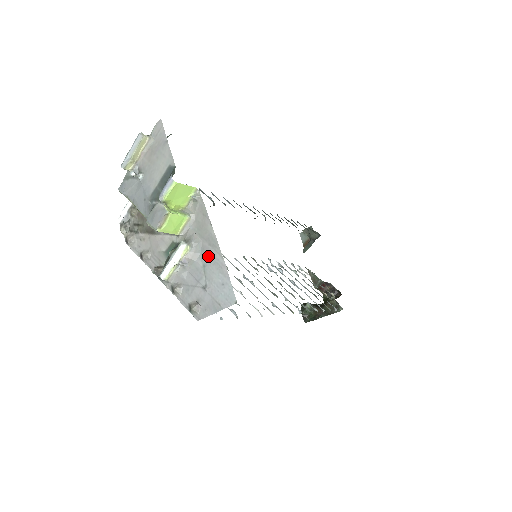
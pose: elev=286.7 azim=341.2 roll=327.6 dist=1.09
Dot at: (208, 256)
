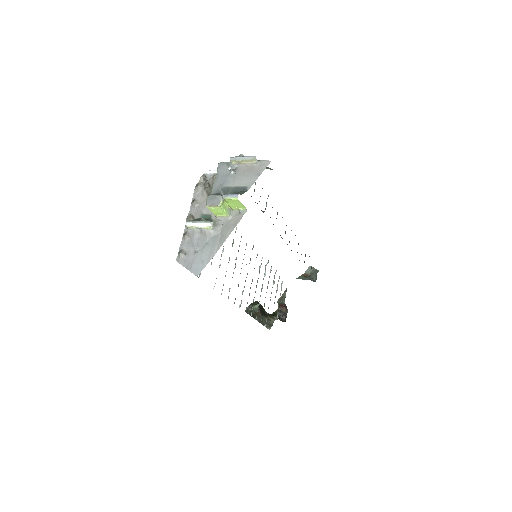
Dot at: (214, 242)
